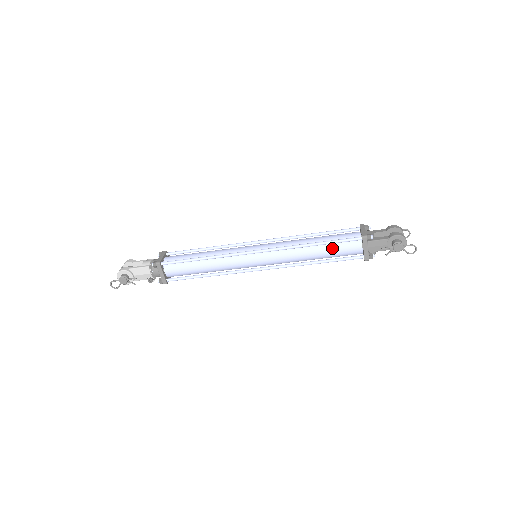
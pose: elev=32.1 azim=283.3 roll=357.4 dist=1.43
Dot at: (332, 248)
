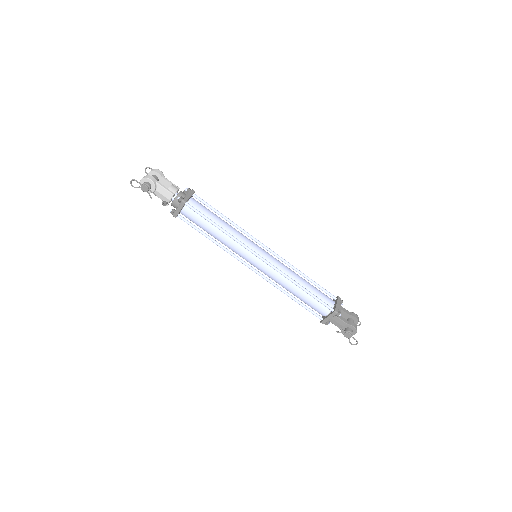
Dot at: (310, 299)
